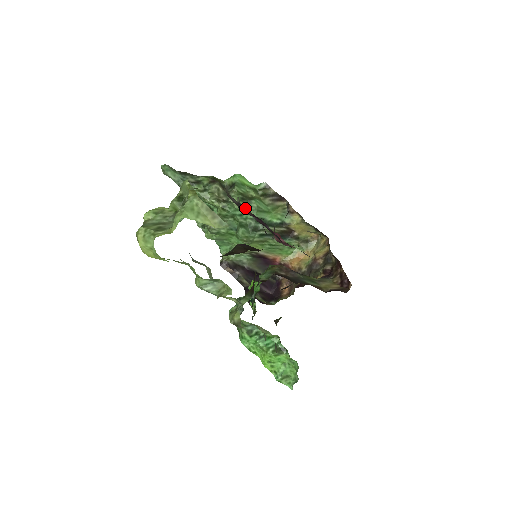
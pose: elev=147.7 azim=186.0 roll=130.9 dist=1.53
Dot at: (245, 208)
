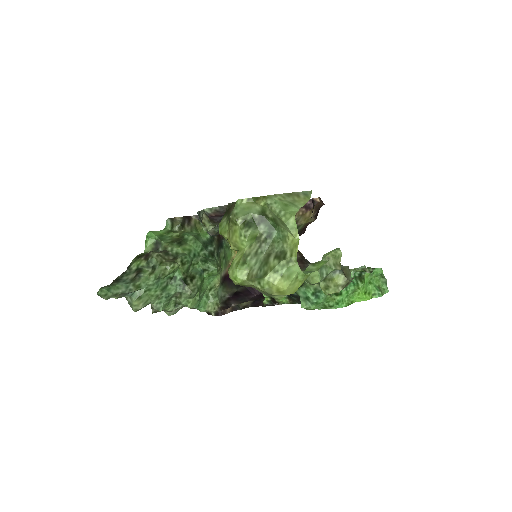
Dot at: occluded
